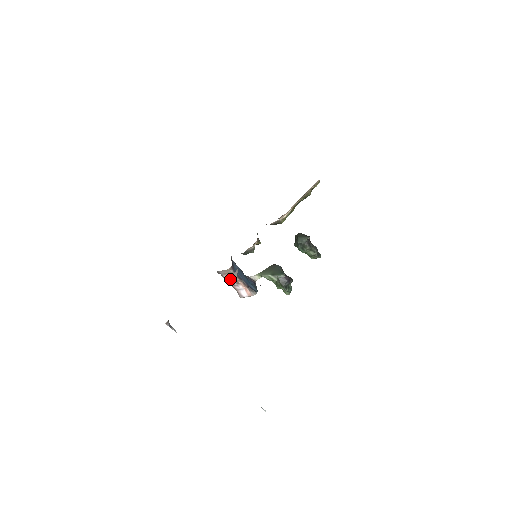
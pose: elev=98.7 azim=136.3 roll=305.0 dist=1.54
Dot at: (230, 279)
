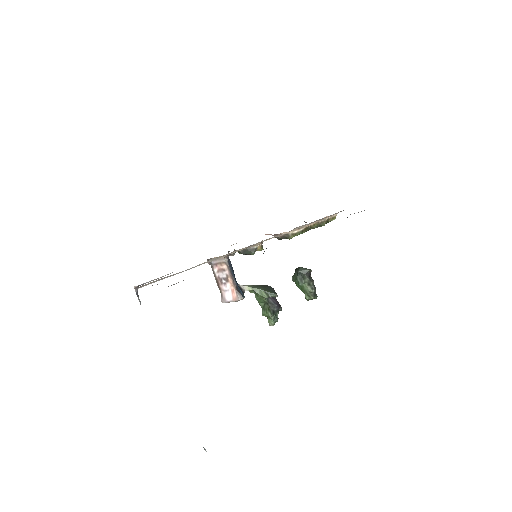
Dot at: (220, 273)
